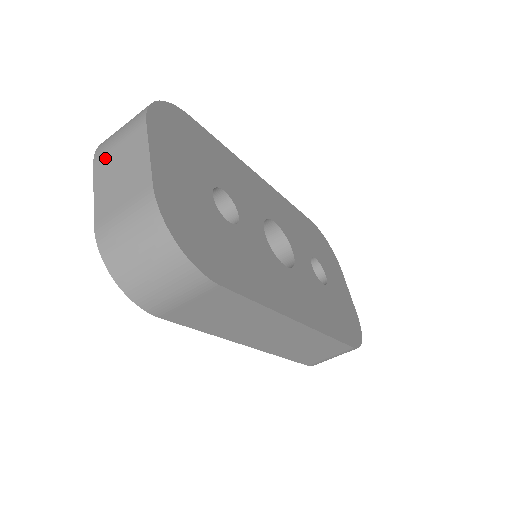
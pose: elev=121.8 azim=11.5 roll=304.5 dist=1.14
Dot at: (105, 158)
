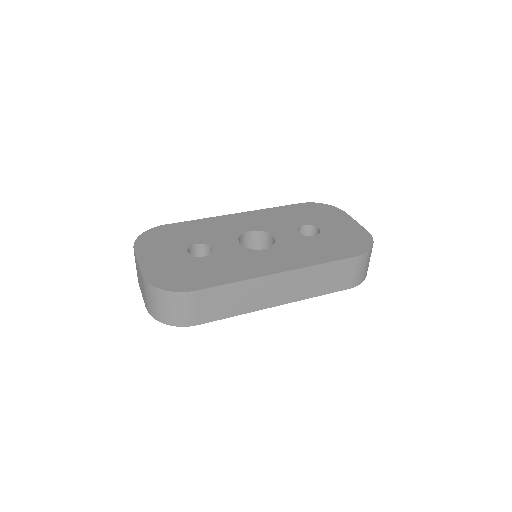
Dot at: occluded
